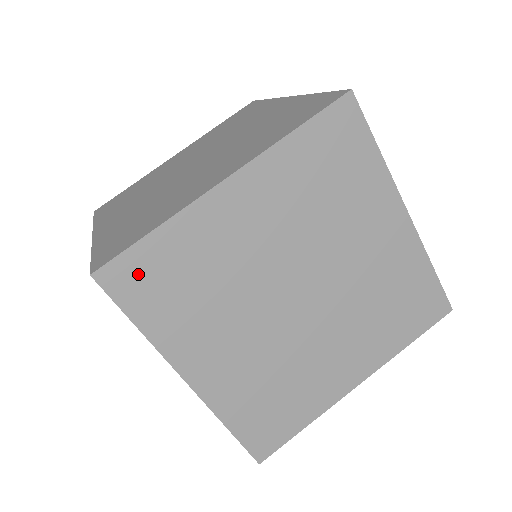
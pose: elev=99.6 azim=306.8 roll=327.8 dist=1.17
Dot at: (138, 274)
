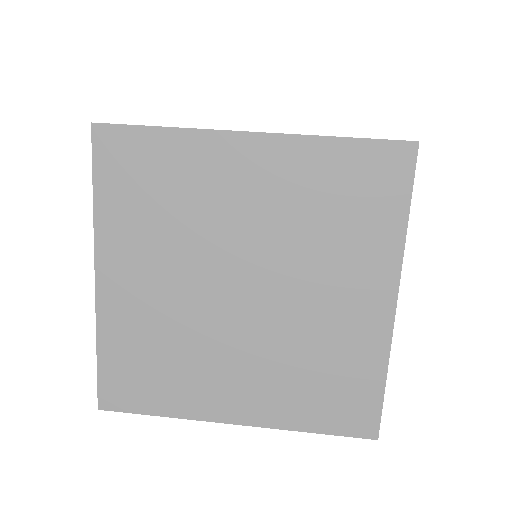
Dot at: (126, 153)
